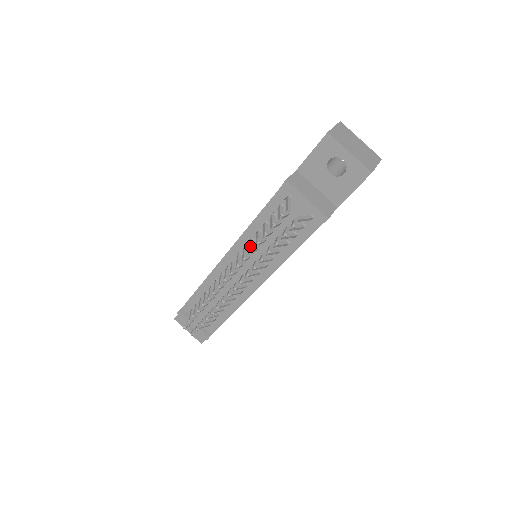
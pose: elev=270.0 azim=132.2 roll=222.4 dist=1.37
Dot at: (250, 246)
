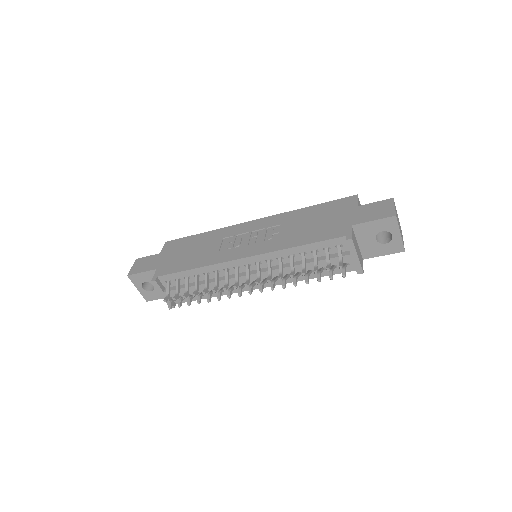
Dot at: (281, 265)
